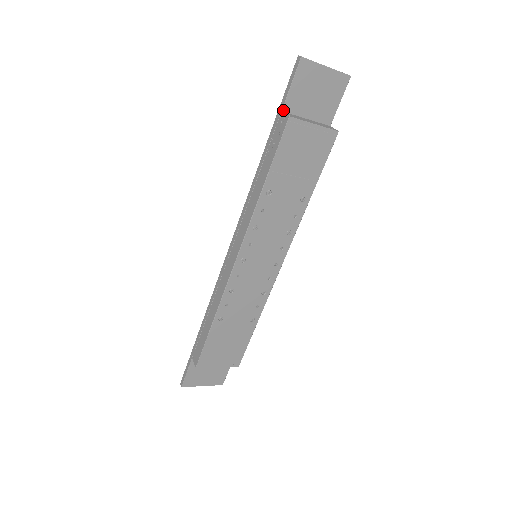
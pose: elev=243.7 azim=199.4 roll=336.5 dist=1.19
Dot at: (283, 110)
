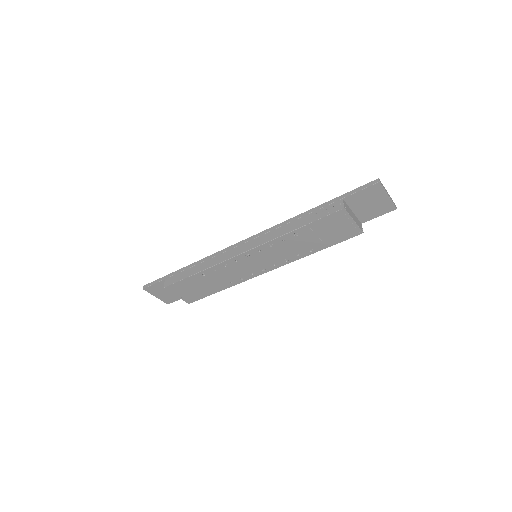
Dot at: (344, 198)
